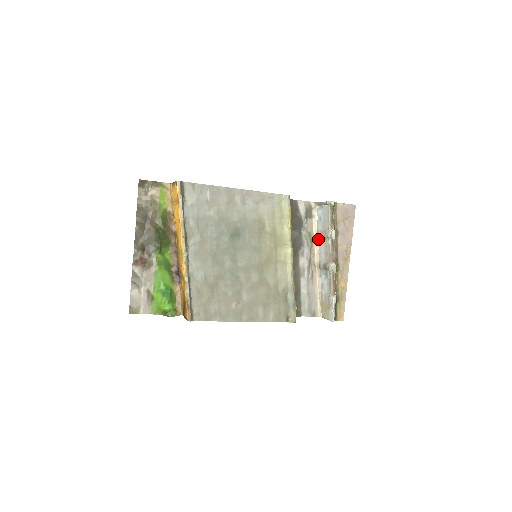
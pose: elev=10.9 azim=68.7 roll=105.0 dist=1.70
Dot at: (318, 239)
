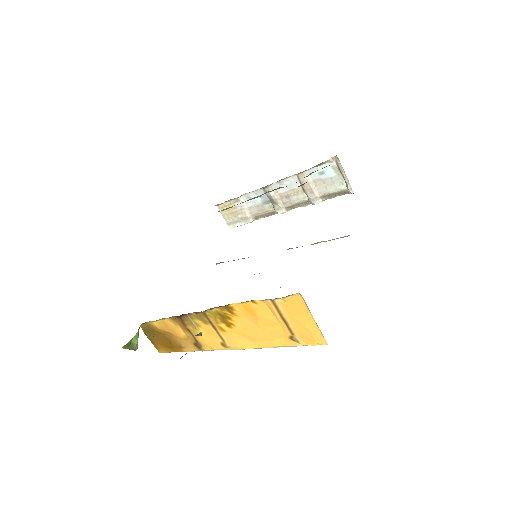
Dot at: (295, 176)
